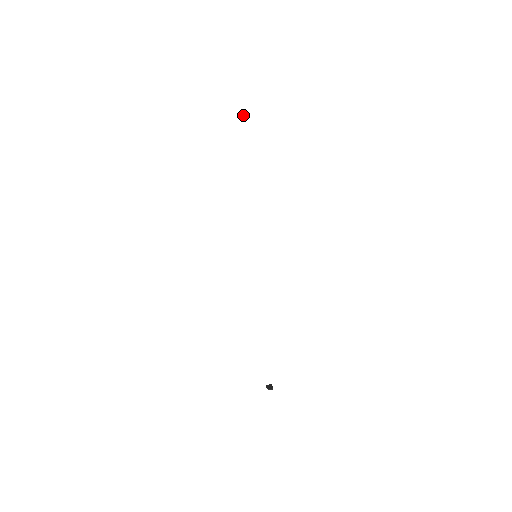
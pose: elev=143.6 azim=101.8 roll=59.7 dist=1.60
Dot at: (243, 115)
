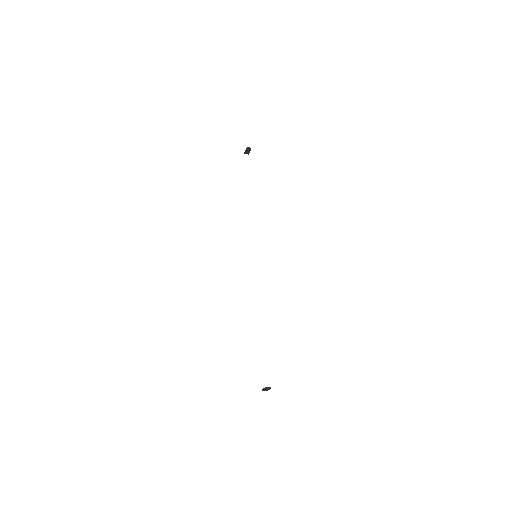
Dot at: (249, 151)
